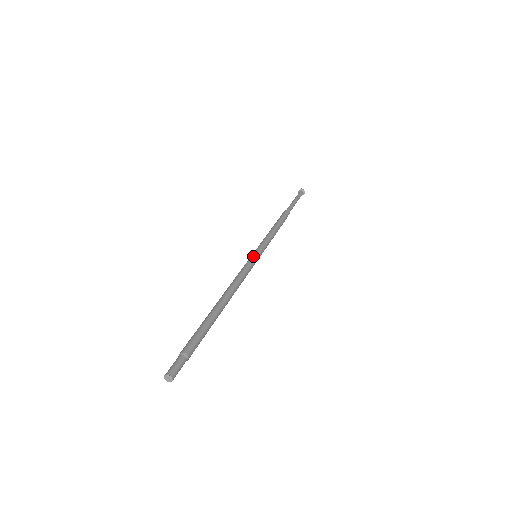
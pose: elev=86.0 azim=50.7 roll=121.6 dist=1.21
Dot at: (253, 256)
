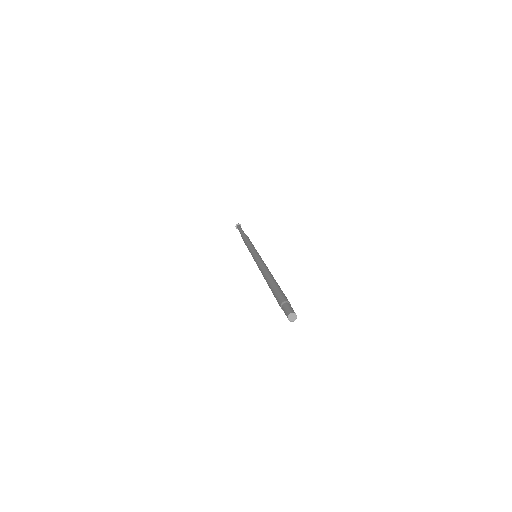
Dot at: (257, 254)
